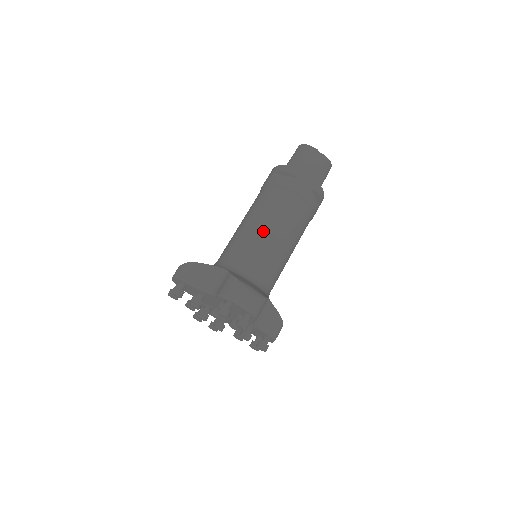
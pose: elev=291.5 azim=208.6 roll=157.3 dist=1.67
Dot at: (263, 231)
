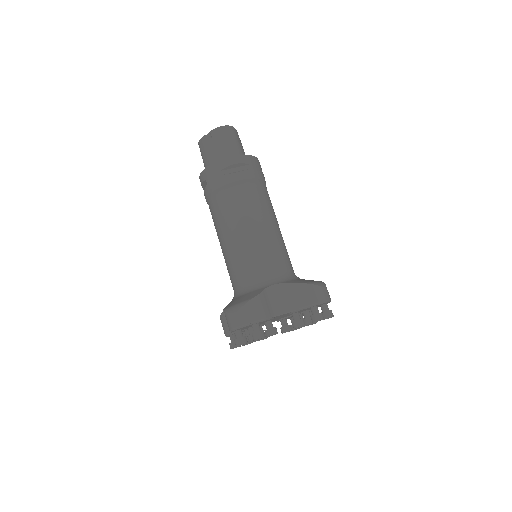
Dot at: (224, 246)
